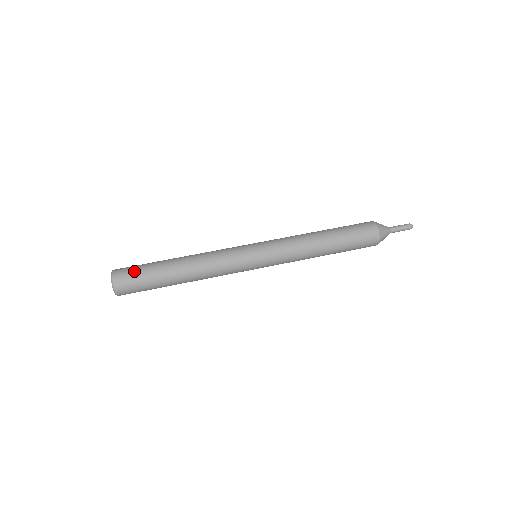
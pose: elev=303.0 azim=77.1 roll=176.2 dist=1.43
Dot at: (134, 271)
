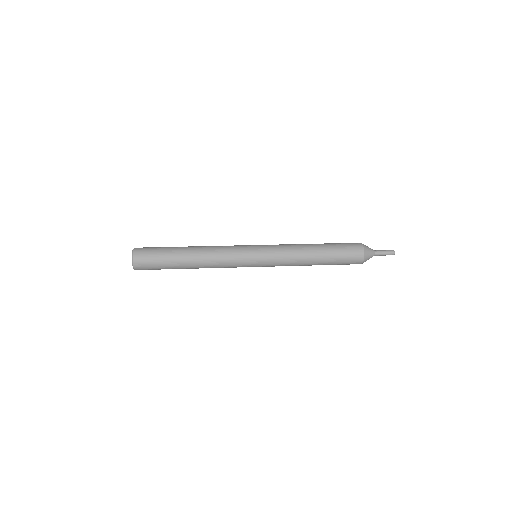
Dot at: occluded
